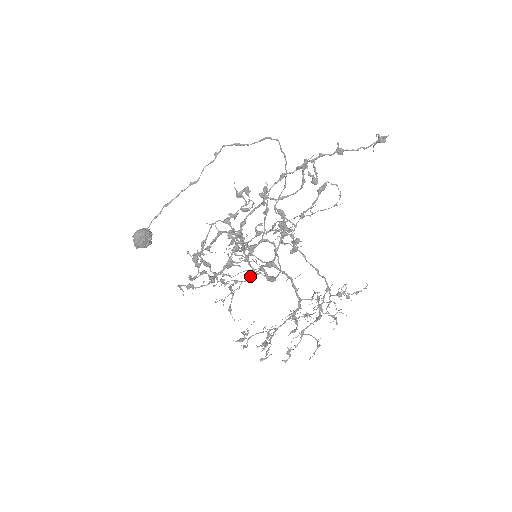
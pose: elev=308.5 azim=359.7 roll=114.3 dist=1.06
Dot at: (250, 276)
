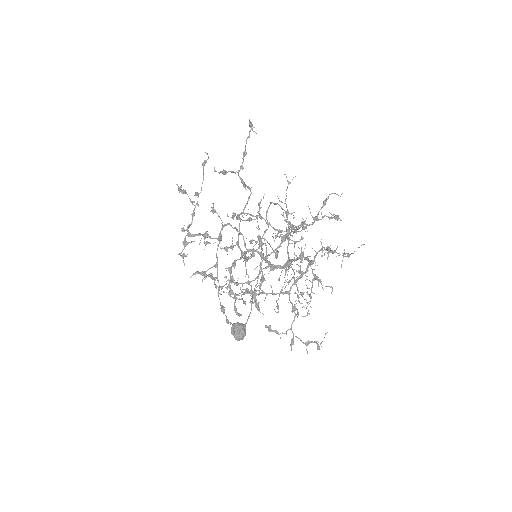
Dot at: (259, 273)
